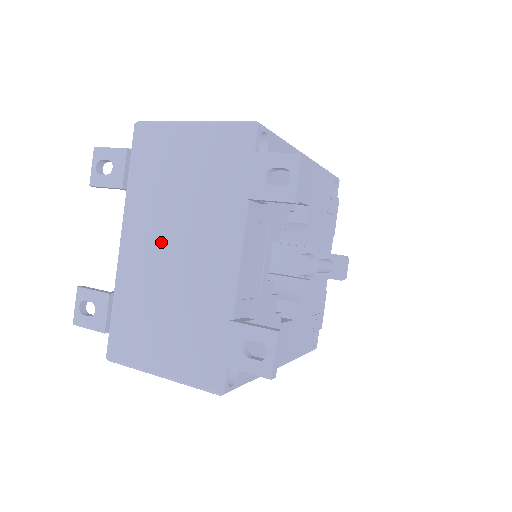
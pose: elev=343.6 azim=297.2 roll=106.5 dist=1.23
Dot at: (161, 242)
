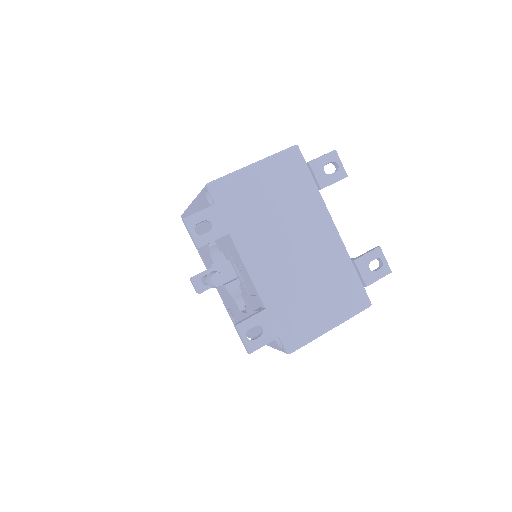
Dot at: (281, 249)
